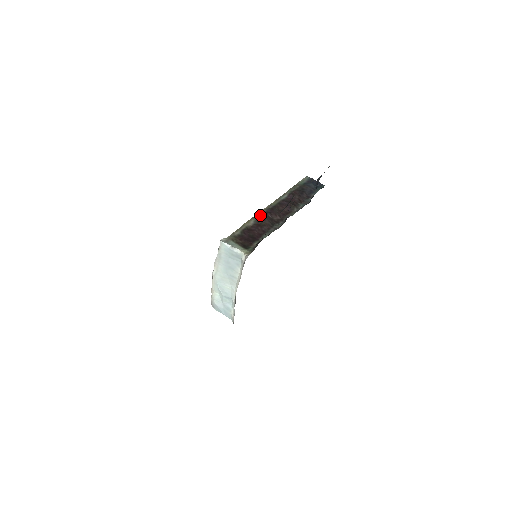
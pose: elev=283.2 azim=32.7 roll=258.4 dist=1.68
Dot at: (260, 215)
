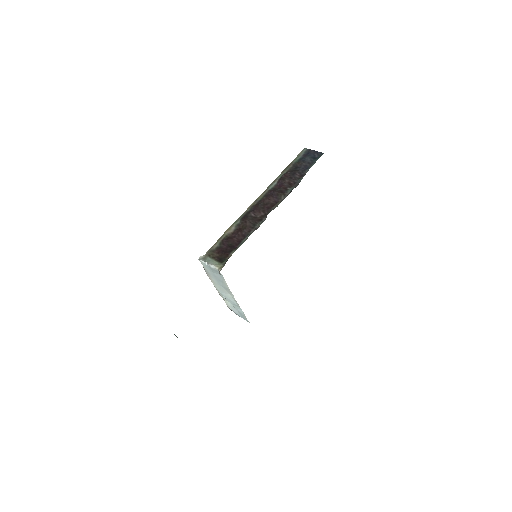
Dot at: (242, 217)
